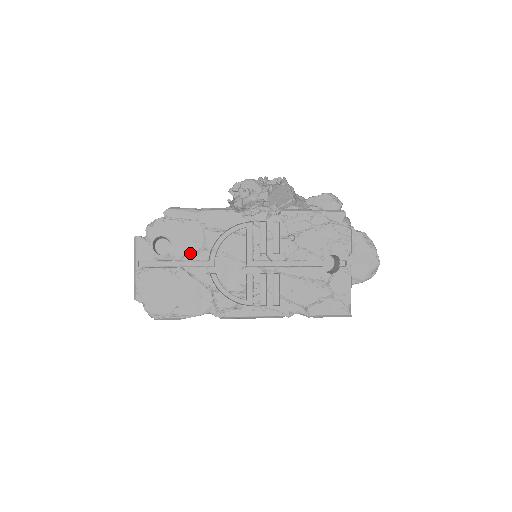
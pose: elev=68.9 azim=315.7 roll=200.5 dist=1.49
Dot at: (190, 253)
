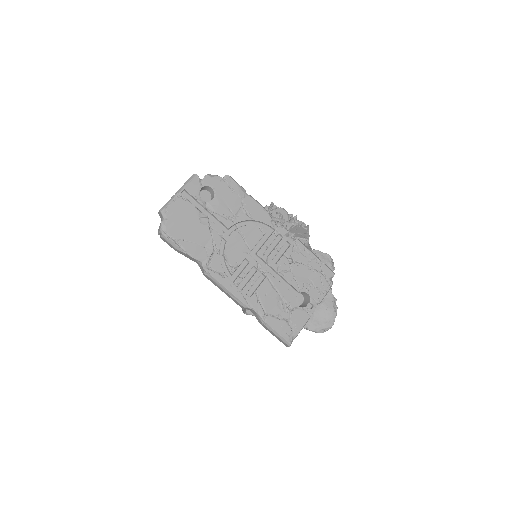
Dot at: (221, 214)
